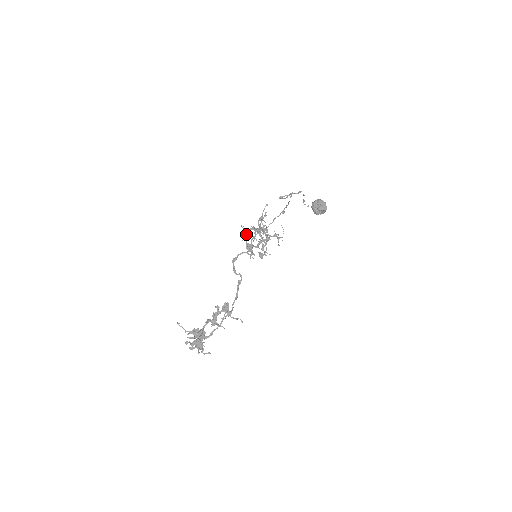
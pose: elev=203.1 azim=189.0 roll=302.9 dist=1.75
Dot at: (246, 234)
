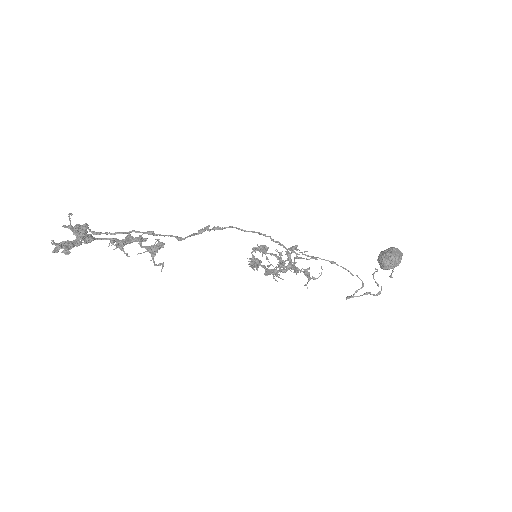
Dot at: (260, 245)
